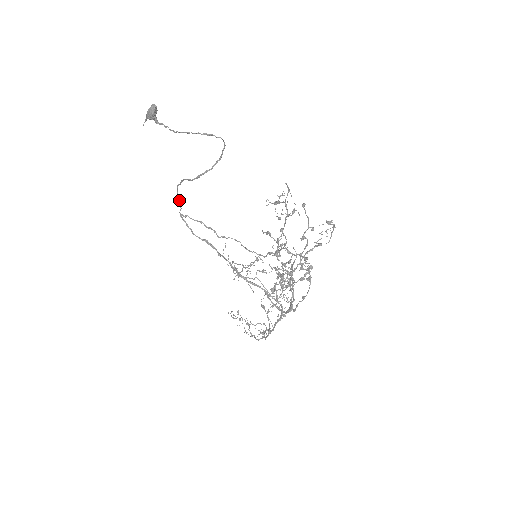
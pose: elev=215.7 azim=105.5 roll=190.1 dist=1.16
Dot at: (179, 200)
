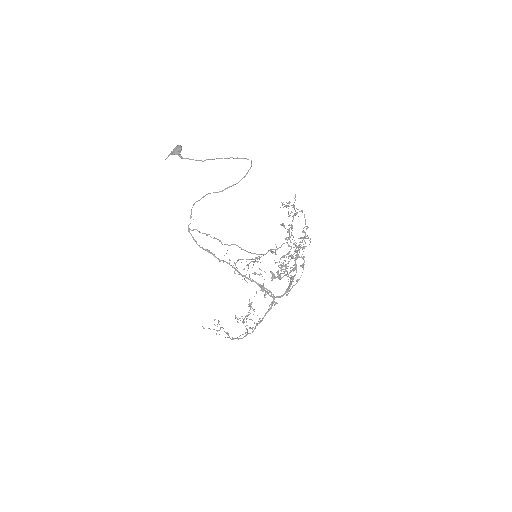
Dot at: (191, 216)
